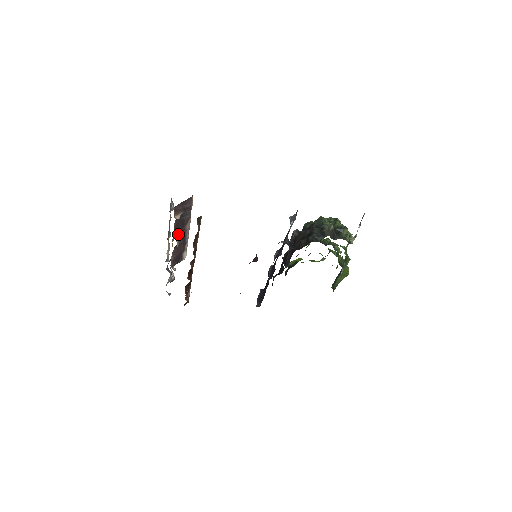
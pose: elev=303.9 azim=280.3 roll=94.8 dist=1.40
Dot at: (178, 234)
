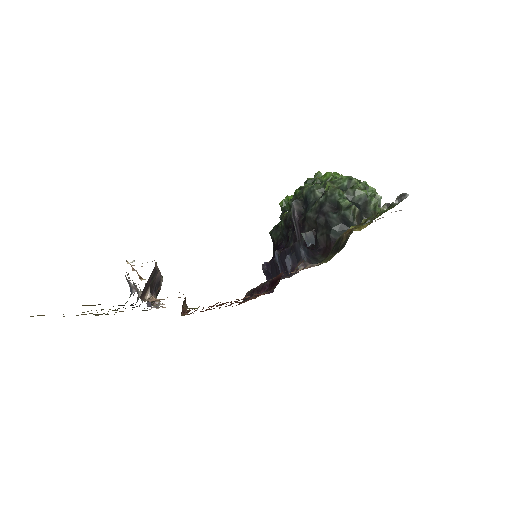
Dot at: (151, 293)
